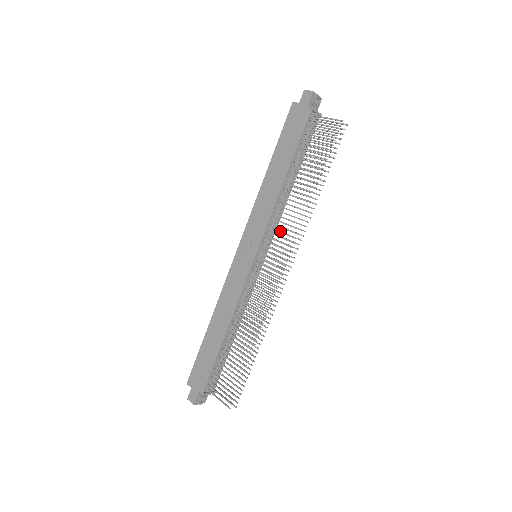
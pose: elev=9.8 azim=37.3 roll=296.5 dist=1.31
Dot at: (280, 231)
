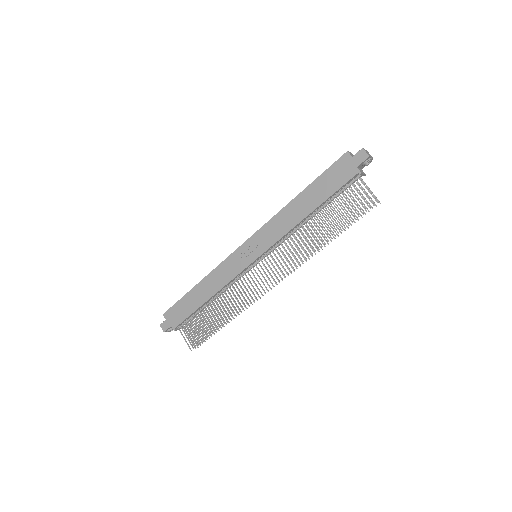
Dot at: (284, 254)
